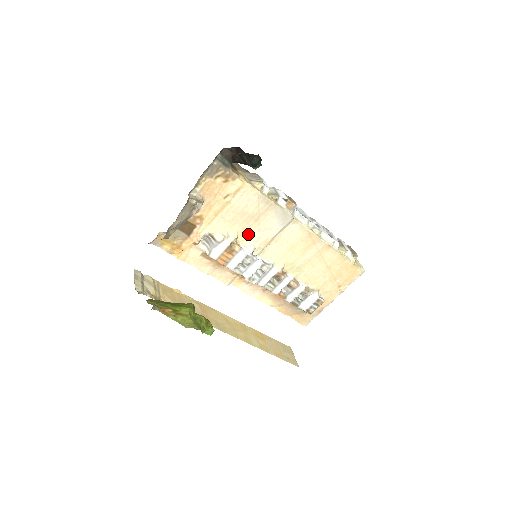
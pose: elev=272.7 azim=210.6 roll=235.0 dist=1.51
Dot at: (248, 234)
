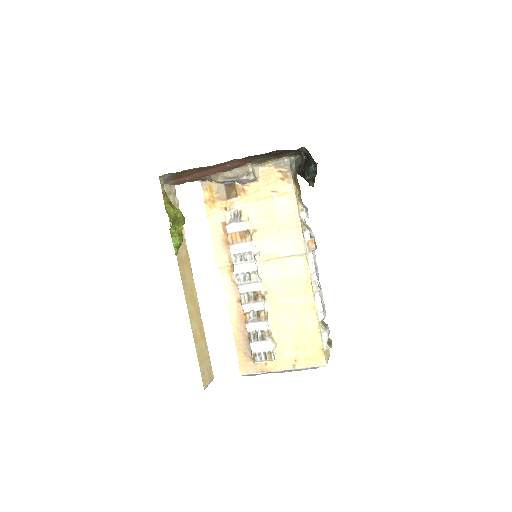
Dot at: (265, 236)
